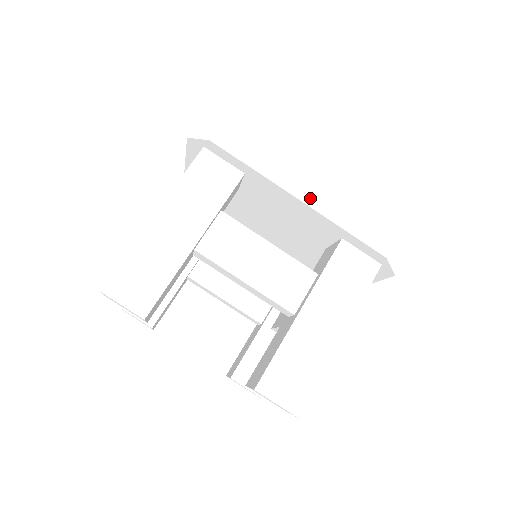
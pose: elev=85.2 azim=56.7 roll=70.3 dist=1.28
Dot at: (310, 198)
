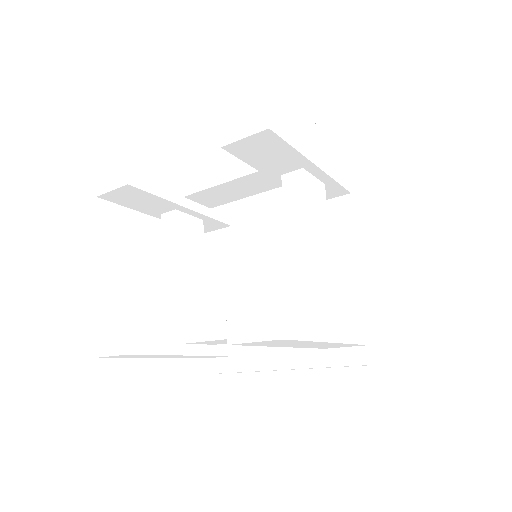
Dot at: (378, 249)
